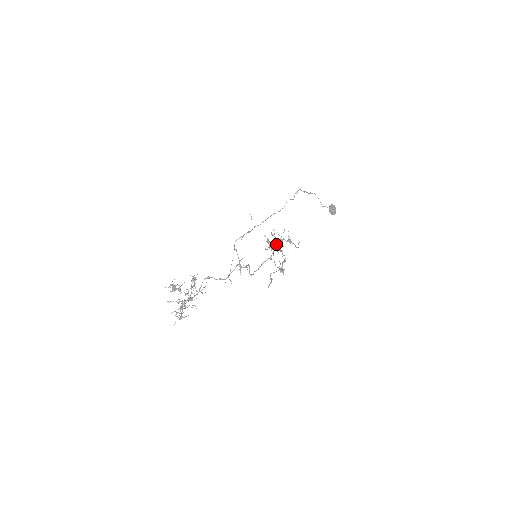
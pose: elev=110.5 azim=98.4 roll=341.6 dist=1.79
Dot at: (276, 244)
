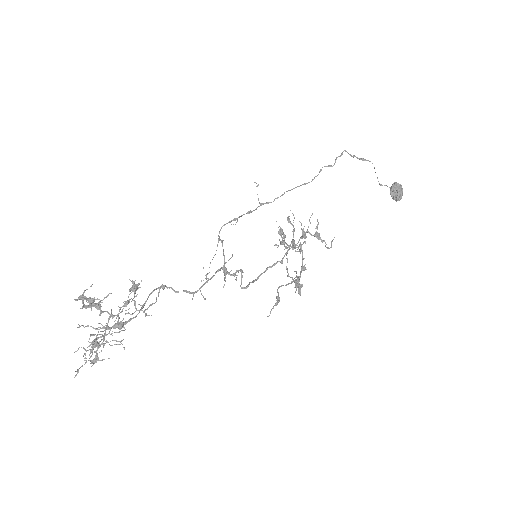
Dot at: occluded
